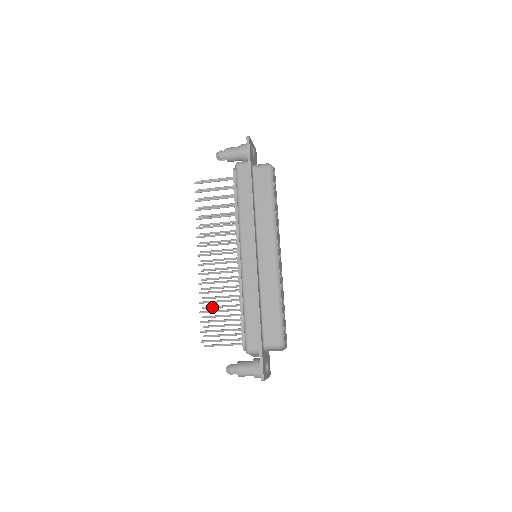
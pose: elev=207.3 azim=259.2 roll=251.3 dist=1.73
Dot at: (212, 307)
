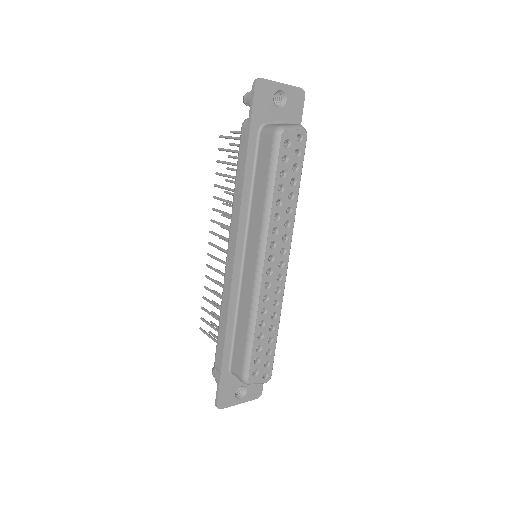
Dot at: occluded
